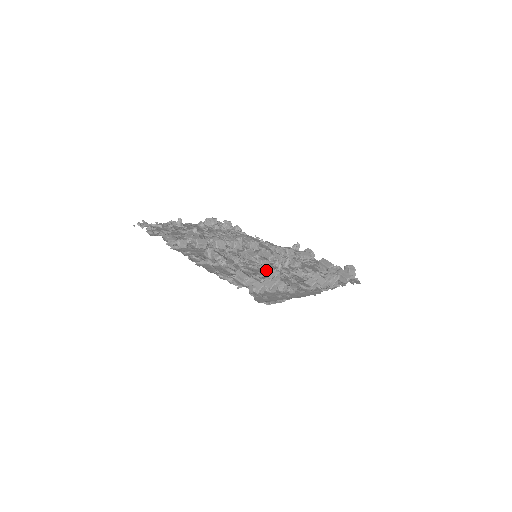
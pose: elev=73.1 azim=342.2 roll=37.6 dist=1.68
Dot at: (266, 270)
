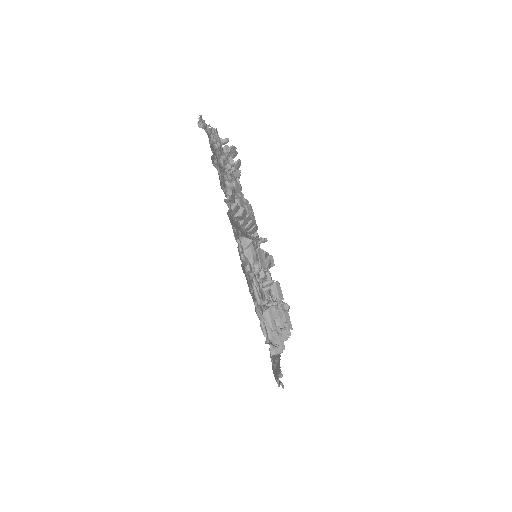
Dot at: occluded
